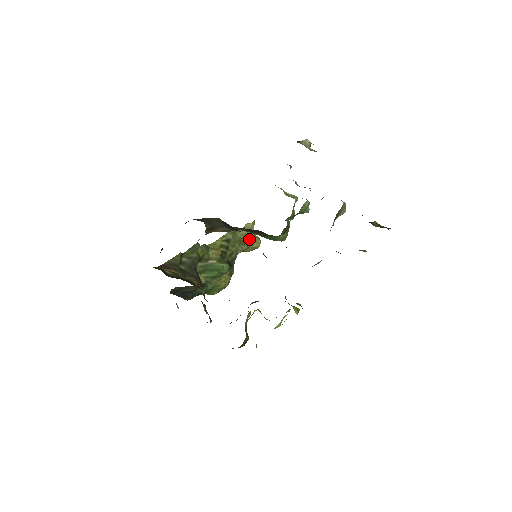
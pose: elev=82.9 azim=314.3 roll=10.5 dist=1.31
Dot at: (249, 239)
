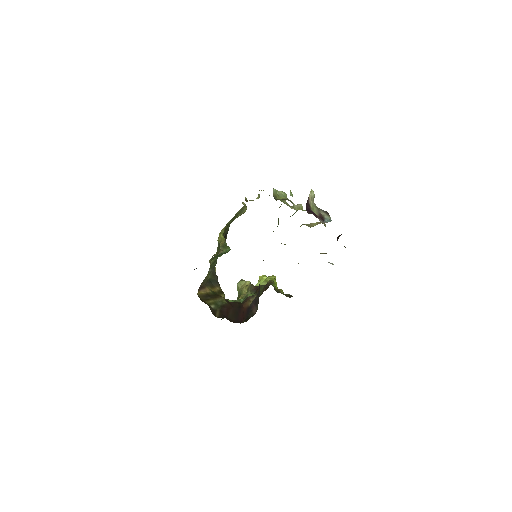
Dot at: (240, 212)
